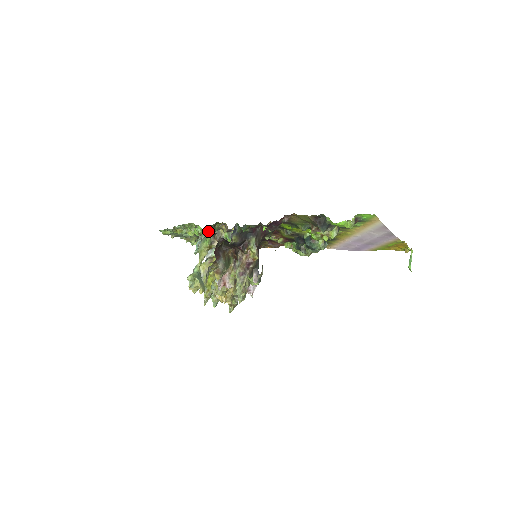
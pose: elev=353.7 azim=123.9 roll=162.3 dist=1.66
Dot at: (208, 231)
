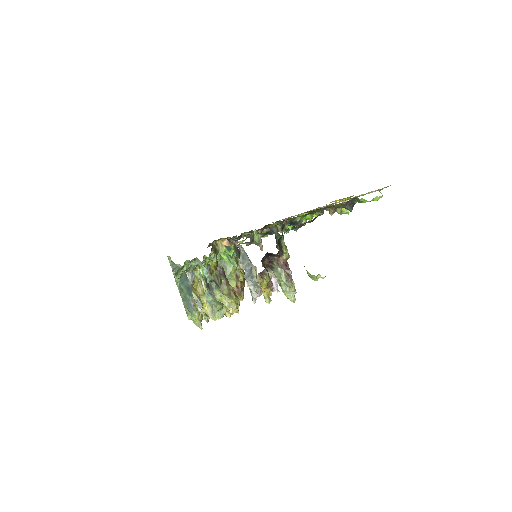
Dot at: (210, 254)
